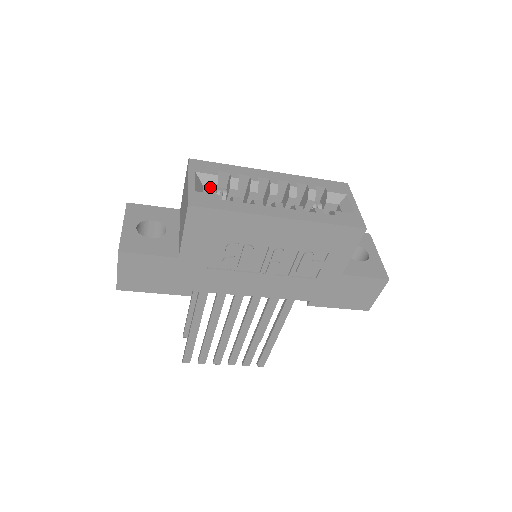
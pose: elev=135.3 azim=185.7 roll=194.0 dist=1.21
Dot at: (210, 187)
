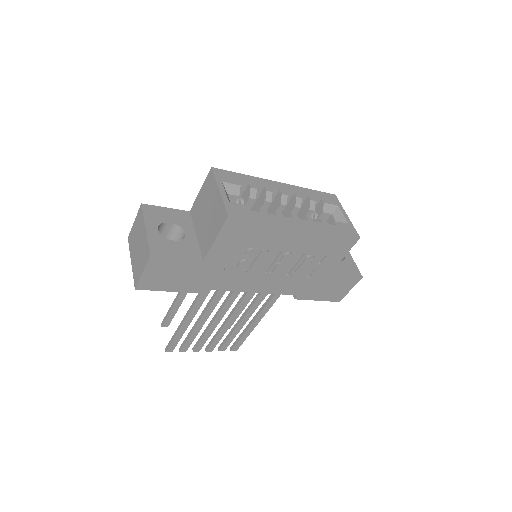
Dot at: (233, 196)
